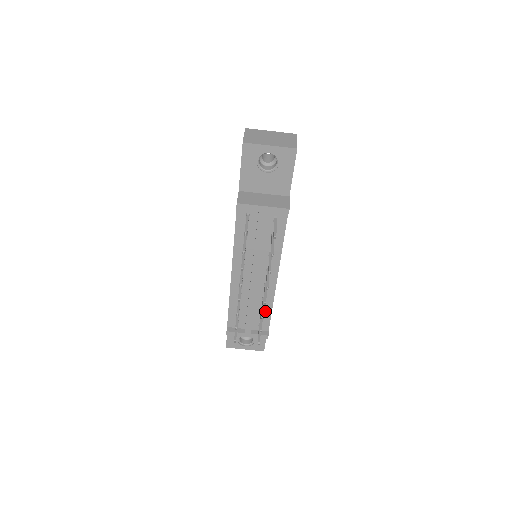
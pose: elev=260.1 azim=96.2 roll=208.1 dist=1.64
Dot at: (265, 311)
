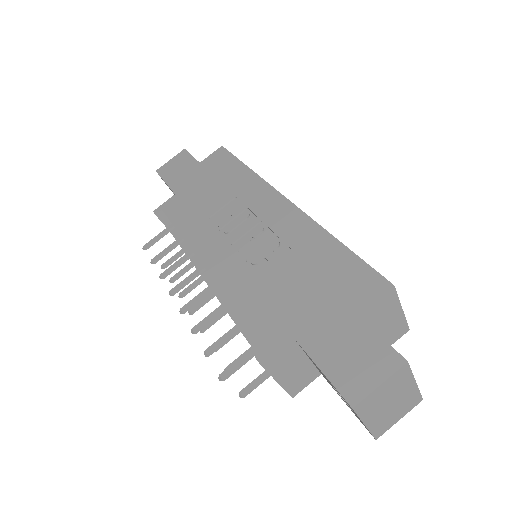
Dot at: occluded
